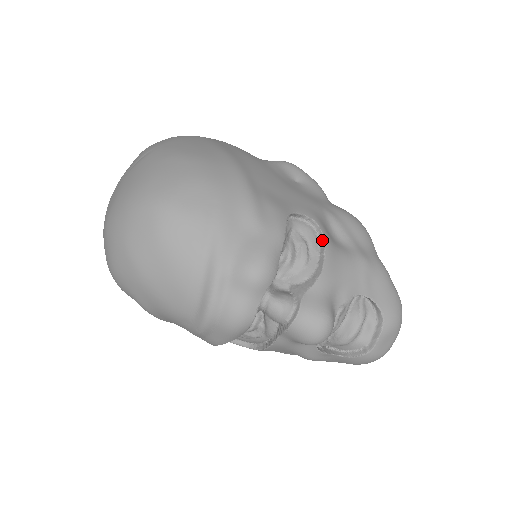
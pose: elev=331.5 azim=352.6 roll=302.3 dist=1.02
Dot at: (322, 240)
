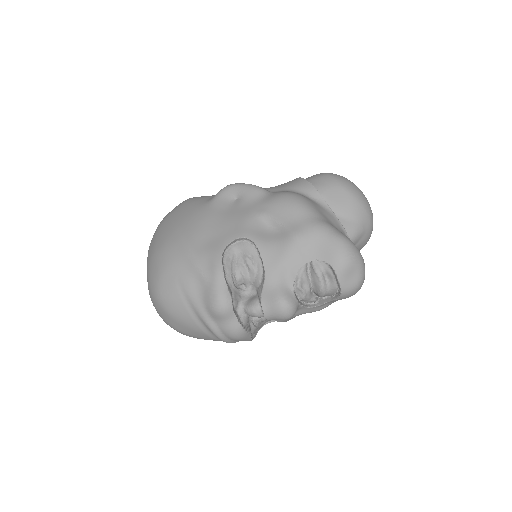
Dot at: (256, 247)
